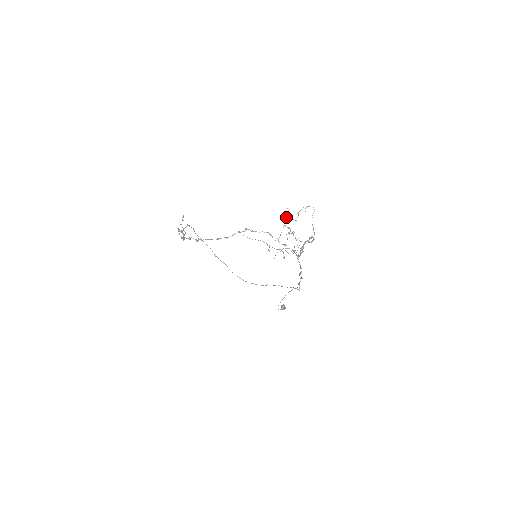
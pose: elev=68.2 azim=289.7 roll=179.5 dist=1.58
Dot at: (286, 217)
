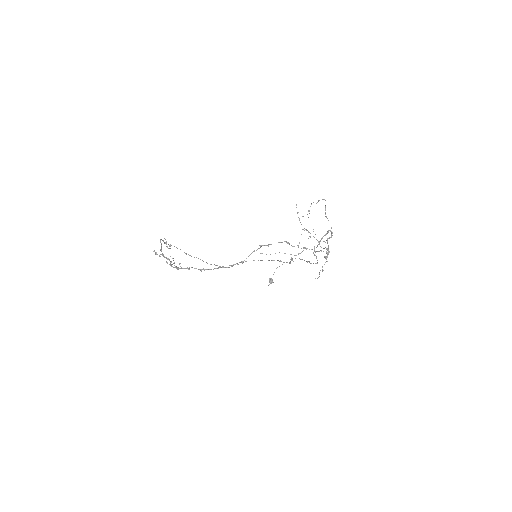
Dot at: occluded
